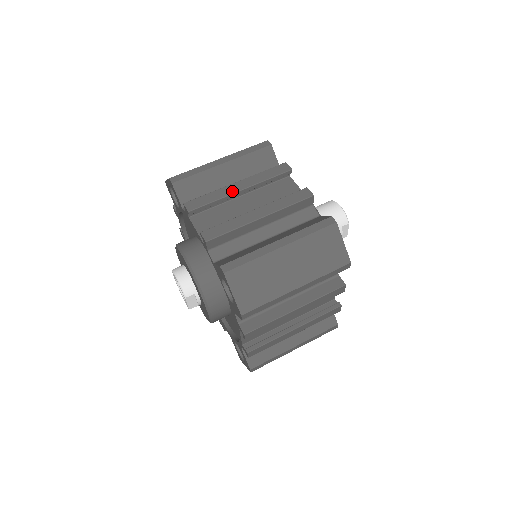
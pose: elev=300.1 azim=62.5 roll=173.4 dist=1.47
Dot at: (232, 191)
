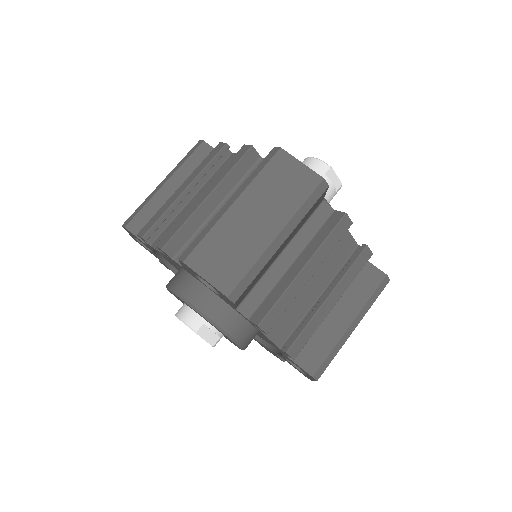
Dot at: (177, 196)
